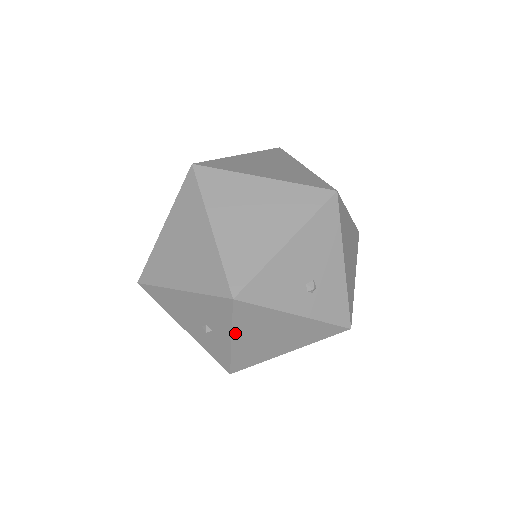
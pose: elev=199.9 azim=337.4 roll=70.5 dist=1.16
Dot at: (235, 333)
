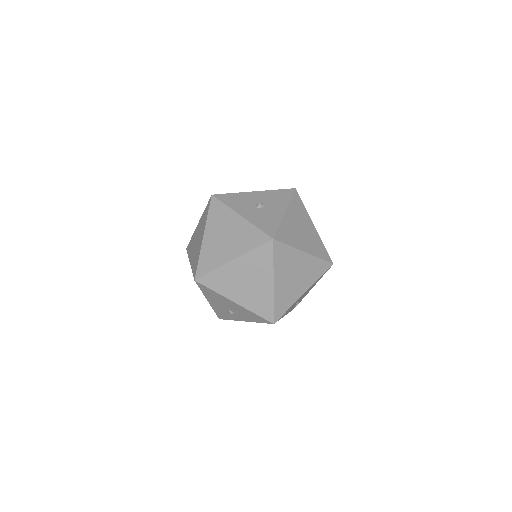
Dot at: occluded
